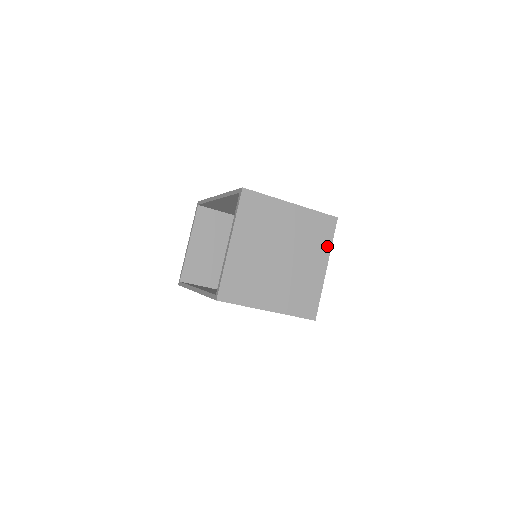
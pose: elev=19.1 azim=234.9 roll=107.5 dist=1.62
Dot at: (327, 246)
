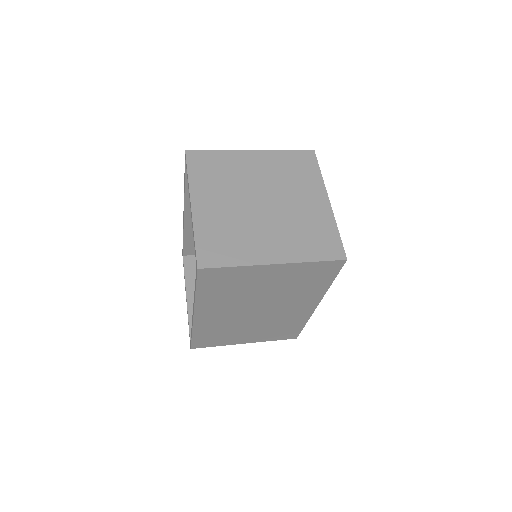
Dot at: (317, 179)
